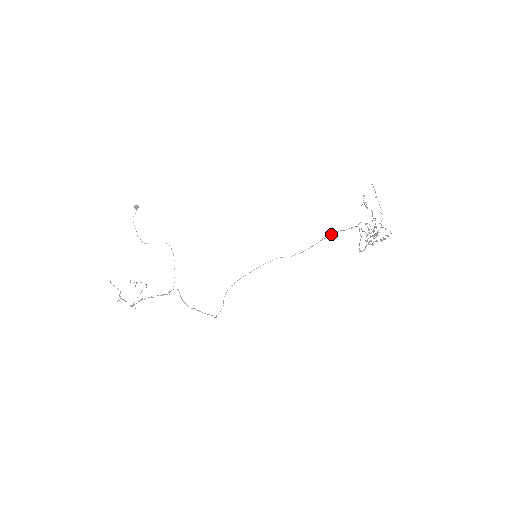
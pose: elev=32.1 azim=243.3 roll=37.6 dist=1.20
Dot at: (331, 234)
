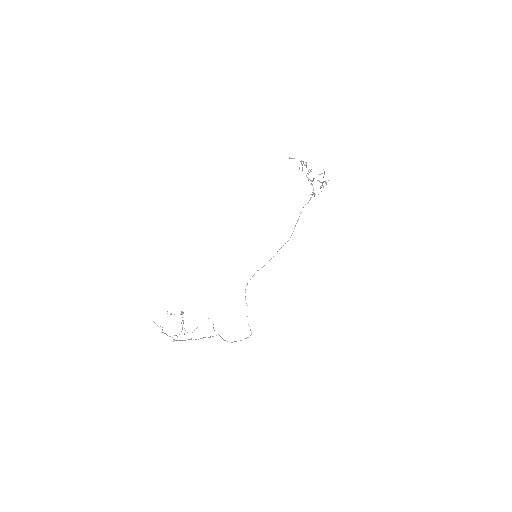
Dot at: (300, 213)
